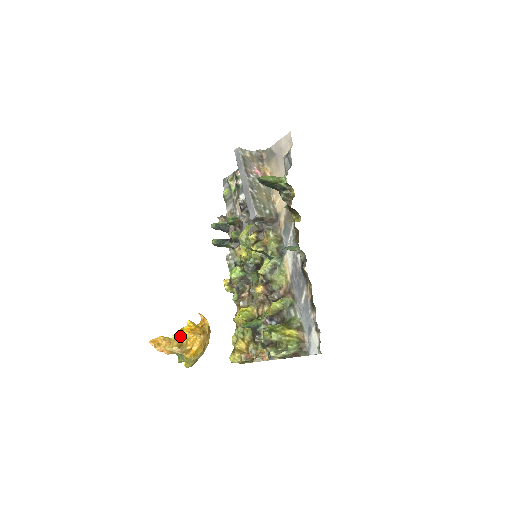
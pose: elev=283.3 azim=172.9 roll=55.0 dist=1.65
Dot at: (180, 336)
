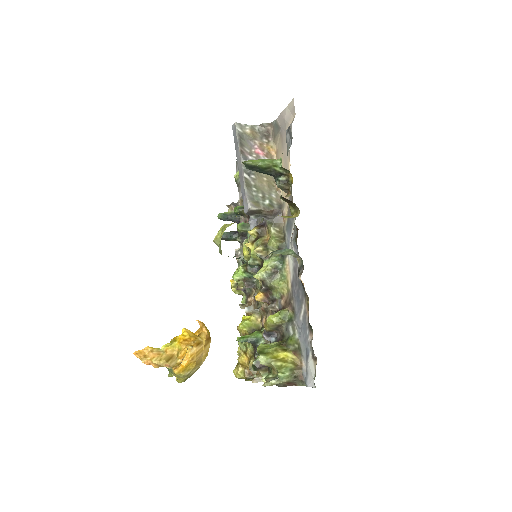
Dot at: (171, 347)
